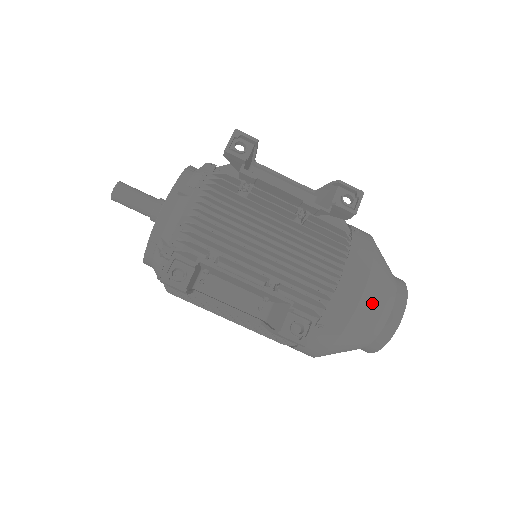
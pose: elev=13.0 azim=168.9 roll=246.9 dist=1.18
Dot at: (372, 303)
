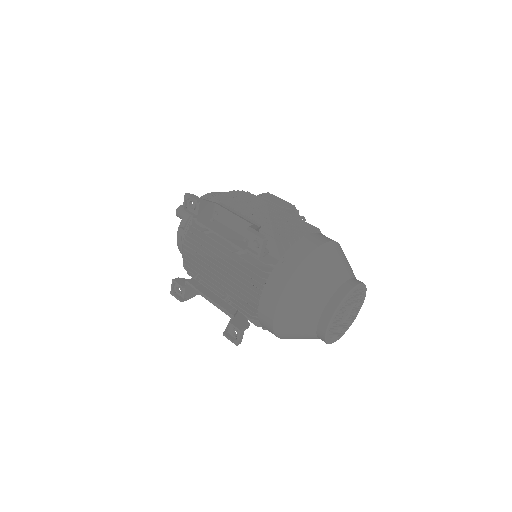
Dot at: (289, 321)
